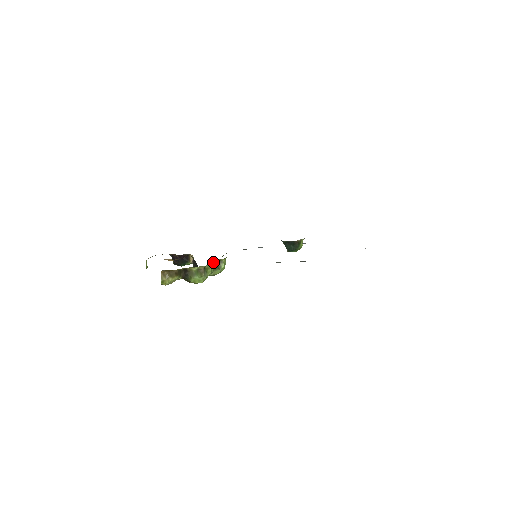
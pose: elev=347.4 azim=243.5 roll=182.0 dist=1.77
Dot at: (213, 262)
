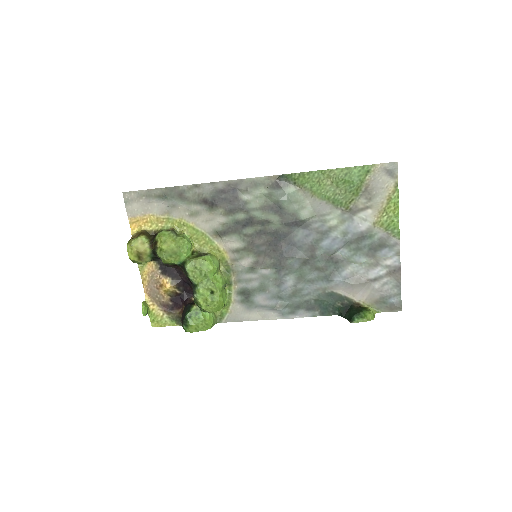
Dot at: (197, 251)
